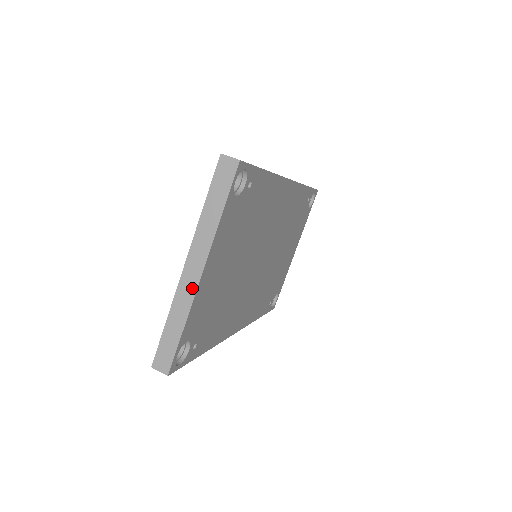
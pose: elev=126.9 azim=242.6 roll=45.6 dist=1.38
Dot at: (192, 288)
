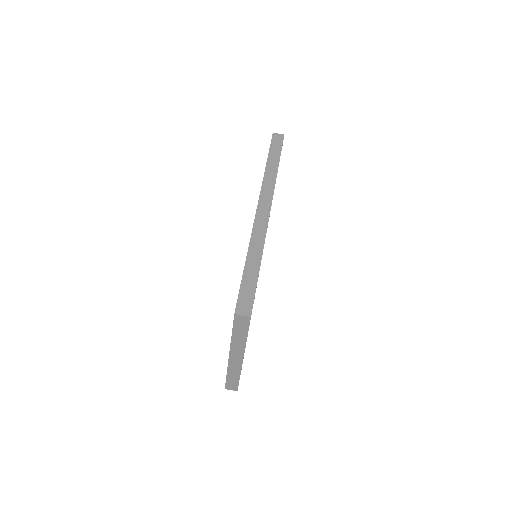
Dot at: (239, 364)
